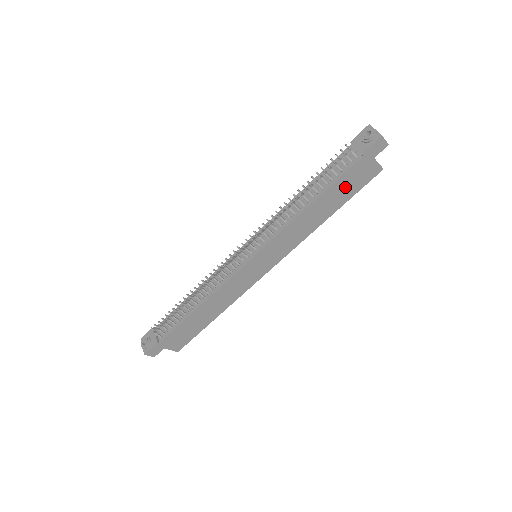
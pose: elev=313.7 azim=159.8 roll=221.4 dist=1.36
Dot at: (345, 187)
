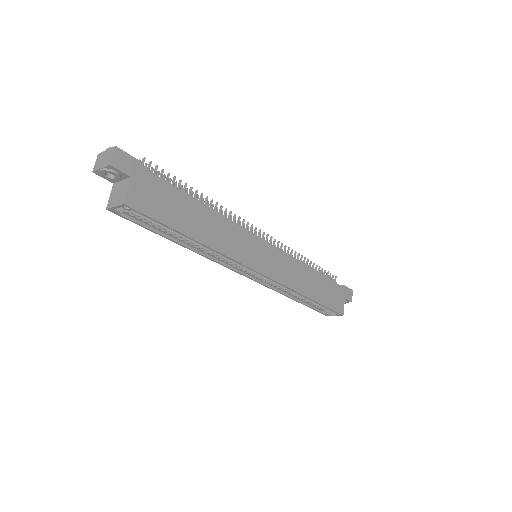
Dot at: (328, 292)
